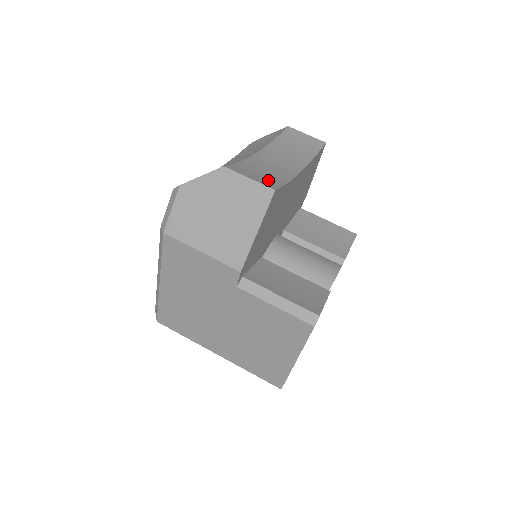
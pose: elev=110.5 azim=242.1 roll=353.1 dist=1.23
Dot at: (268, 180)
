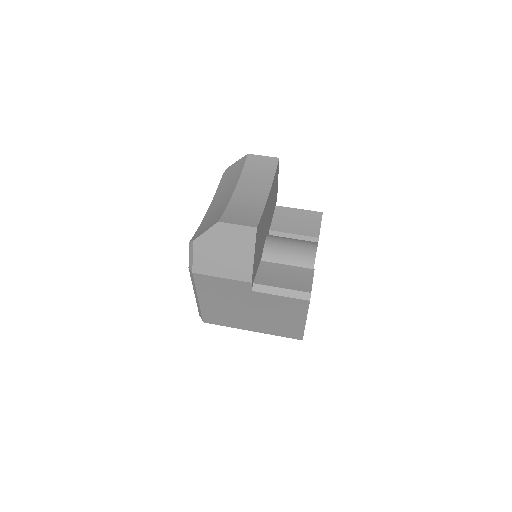
Dot at: (249, 218)
